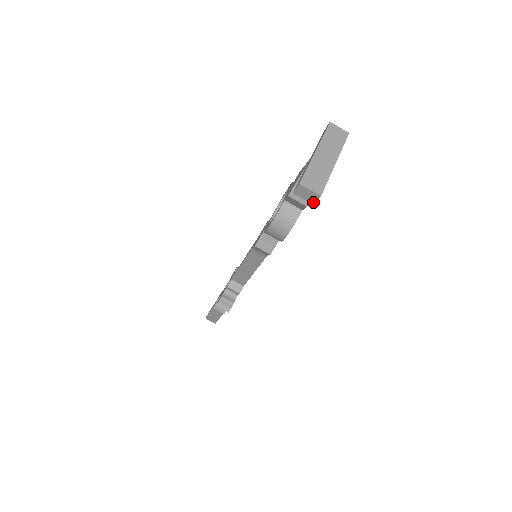
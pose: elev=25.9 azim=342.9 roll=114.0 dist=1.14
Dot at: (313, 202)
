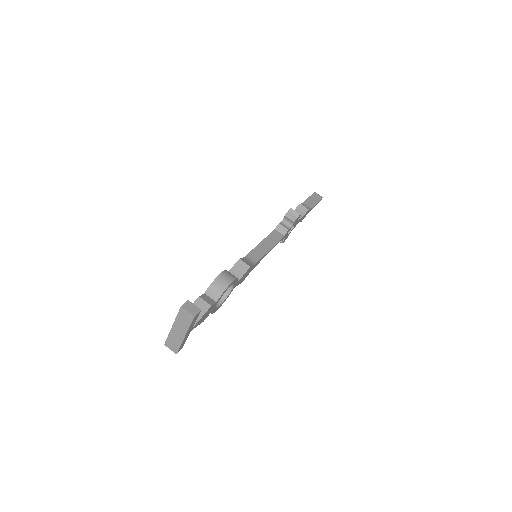
Dot at: occluded
